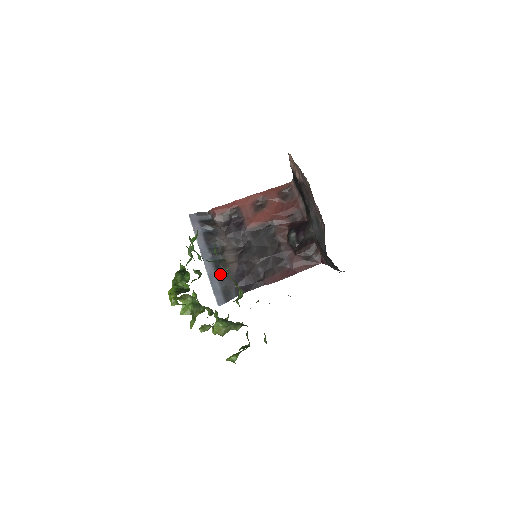
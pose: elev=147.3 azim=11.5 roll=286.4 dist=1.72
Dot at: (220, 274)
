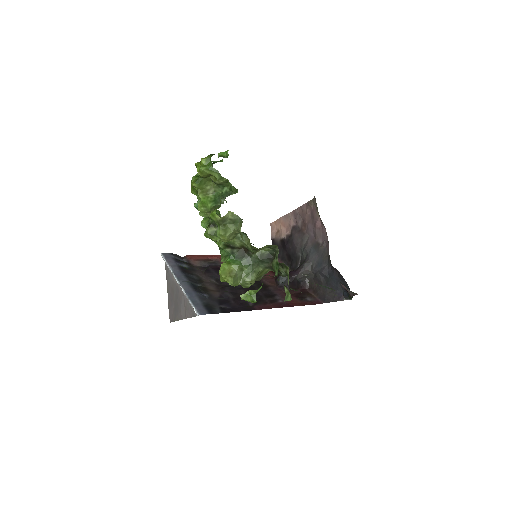
Dot at: (200, 294)
